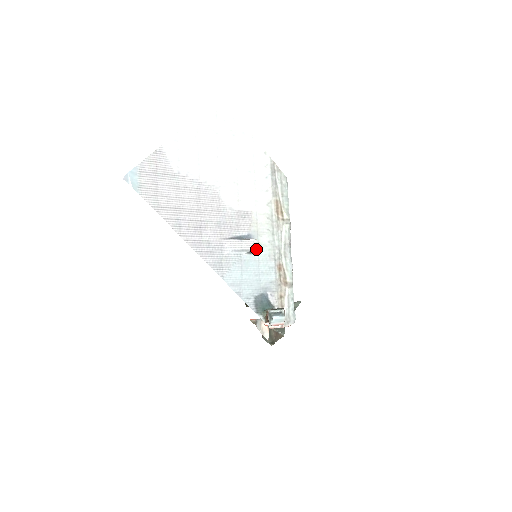
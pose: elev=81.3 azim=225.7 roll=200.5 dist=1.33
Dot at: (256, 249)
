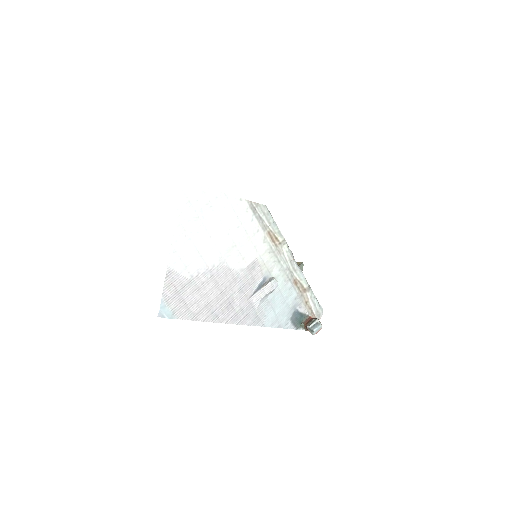
Dot at: (276, 287)
